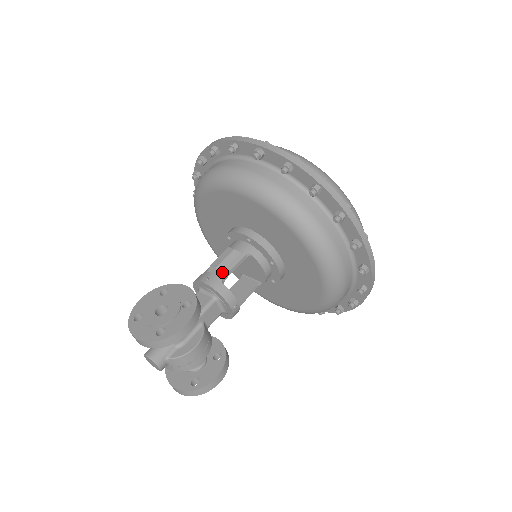
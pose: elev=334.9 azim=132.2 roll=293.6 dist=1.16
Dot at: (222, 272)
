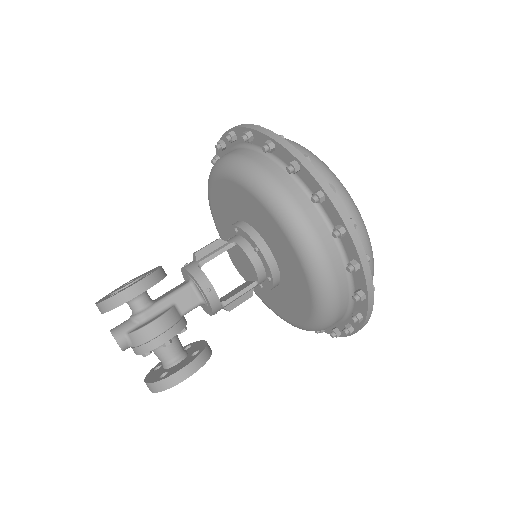
Dot at: (202, 257)
